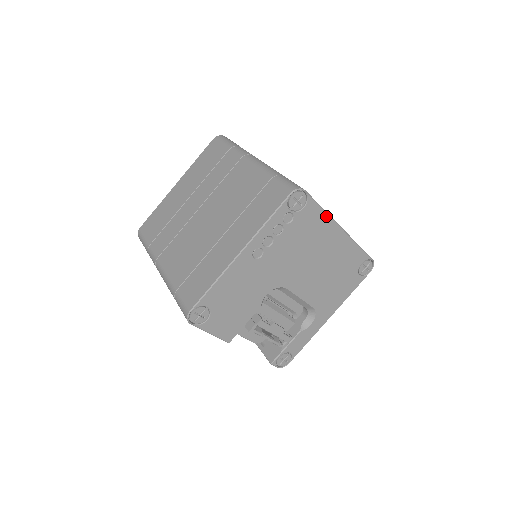
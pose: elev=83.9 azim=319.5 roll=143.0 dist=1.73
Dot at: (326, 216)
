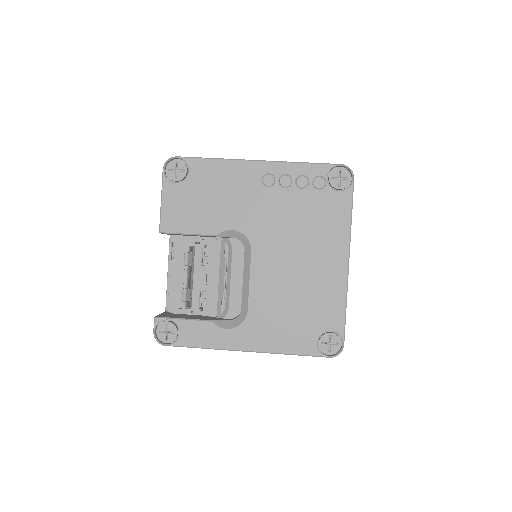
Dot at: (348, 226)
